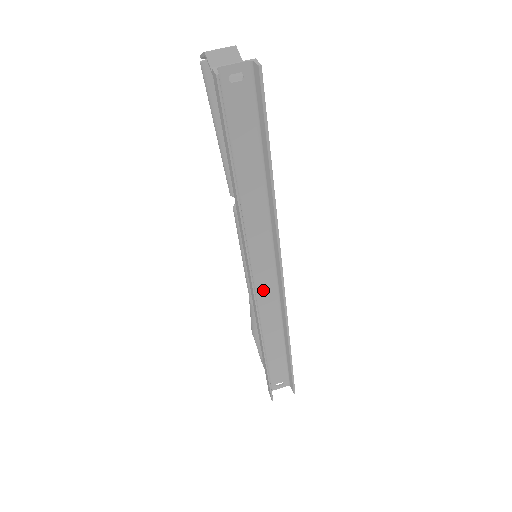
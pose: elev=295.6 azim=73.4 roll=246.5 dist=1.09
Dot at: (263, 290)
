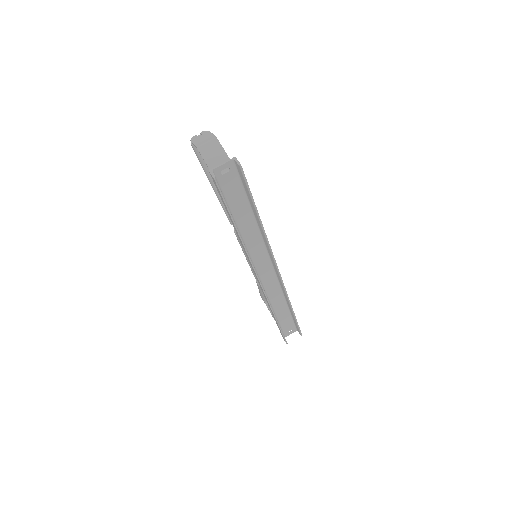
Dot at: (266, 279)
